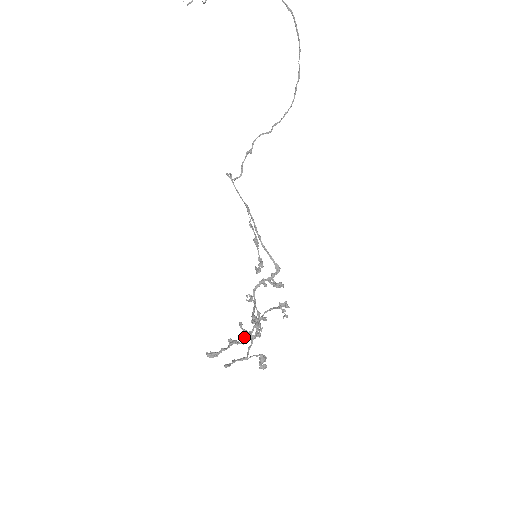
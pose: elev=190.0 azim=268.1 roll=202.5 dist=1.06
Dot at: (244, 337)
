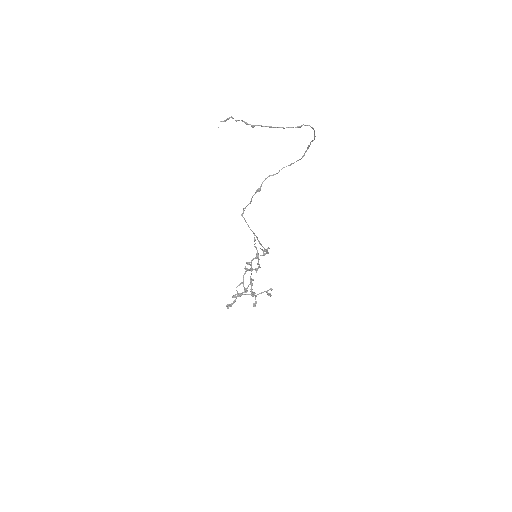
Dot at: (245, 291)
